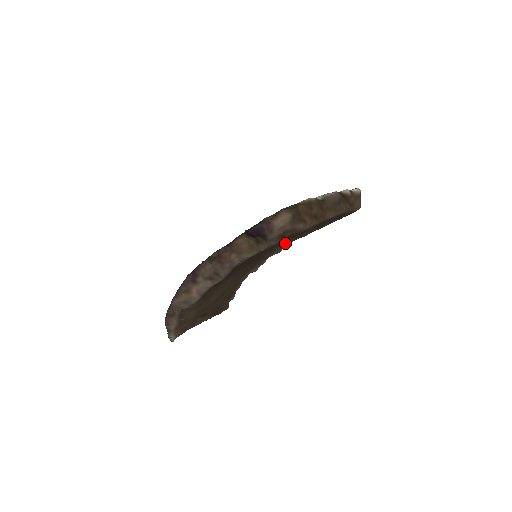
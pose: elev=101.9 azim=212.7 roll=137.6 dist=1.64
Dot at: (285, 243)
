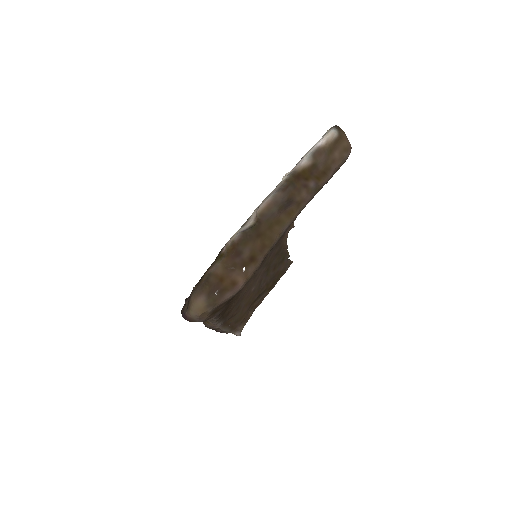
Dot at: occluded
